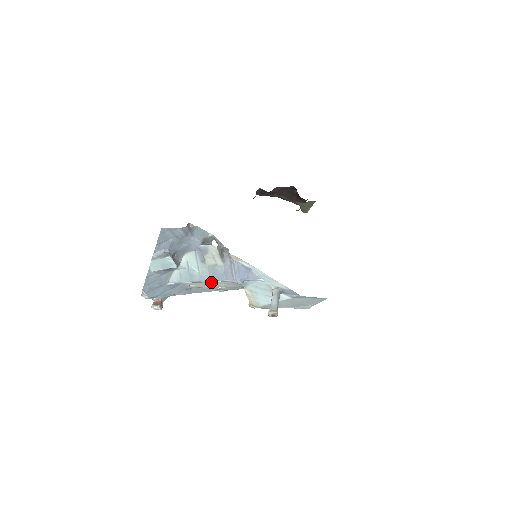
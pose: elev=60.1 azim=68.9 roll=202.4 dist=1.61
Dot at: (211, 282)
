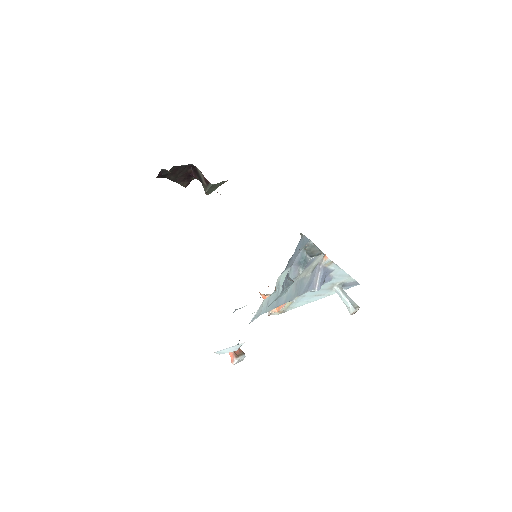
Dot at: (294, 299)
